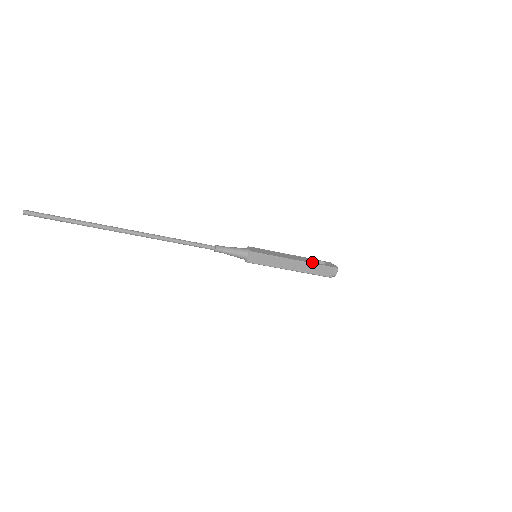
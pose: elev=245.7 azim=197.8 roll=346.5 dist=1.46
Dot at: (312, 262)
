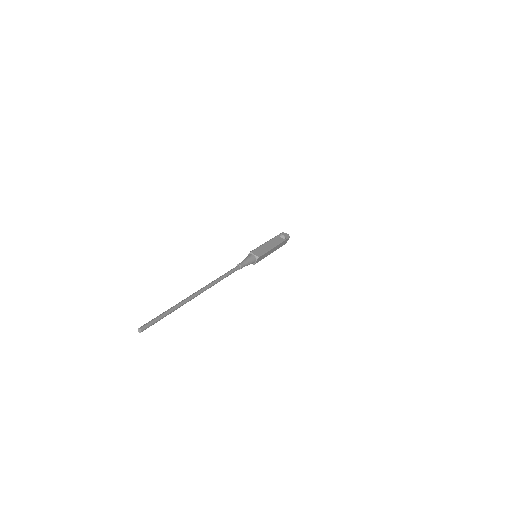
Dot at: (281, 241)
